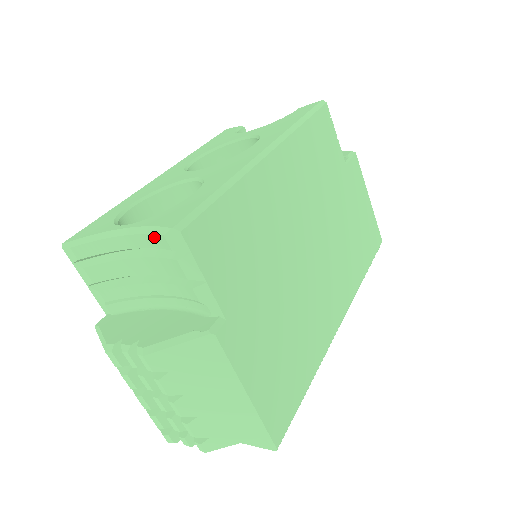
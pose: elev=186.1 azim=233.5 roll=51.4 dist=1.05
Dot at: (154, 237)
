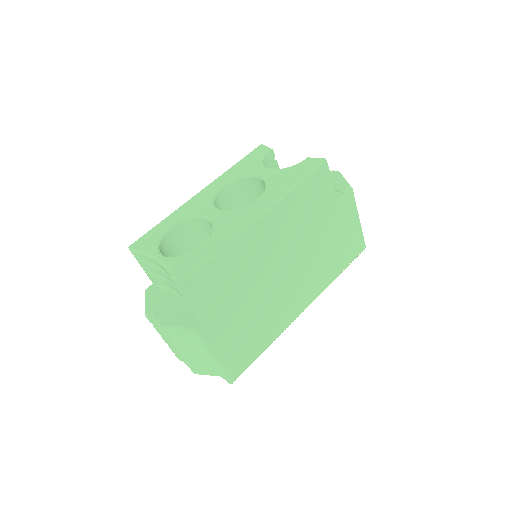
Dot at: (171, 277)
